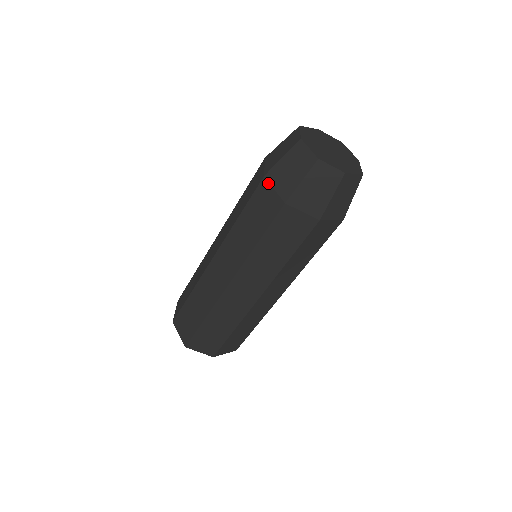
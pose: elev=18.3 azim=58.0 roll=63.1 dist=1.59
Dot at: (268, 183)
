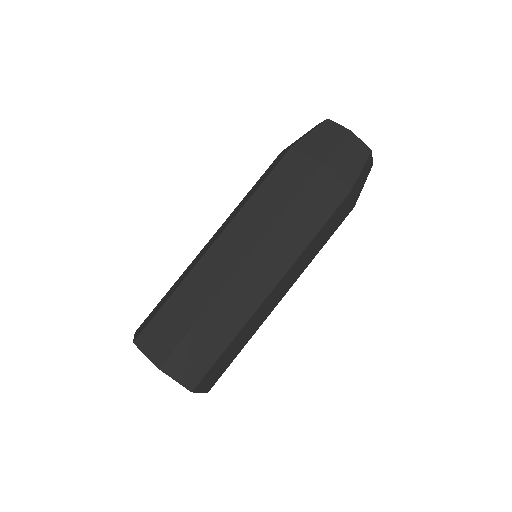
Dot at: (328, 172)
